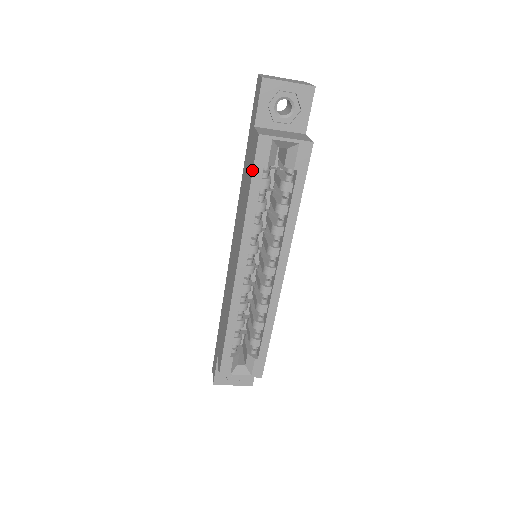
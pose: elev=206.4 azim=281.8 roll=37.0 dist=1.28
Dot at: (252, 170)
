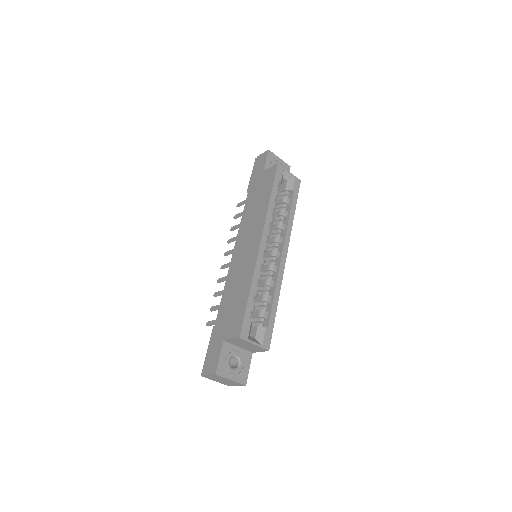
Dot at: (273, 181)
